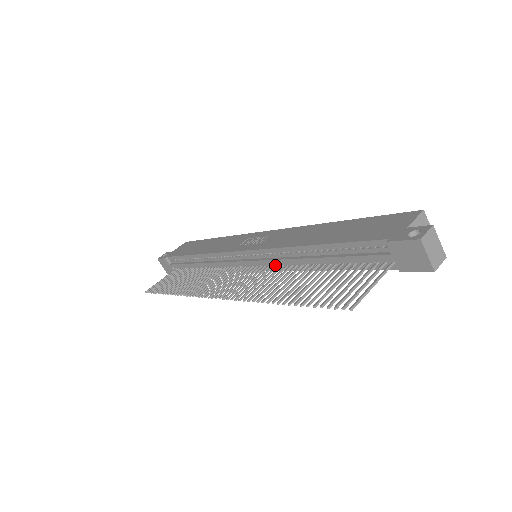
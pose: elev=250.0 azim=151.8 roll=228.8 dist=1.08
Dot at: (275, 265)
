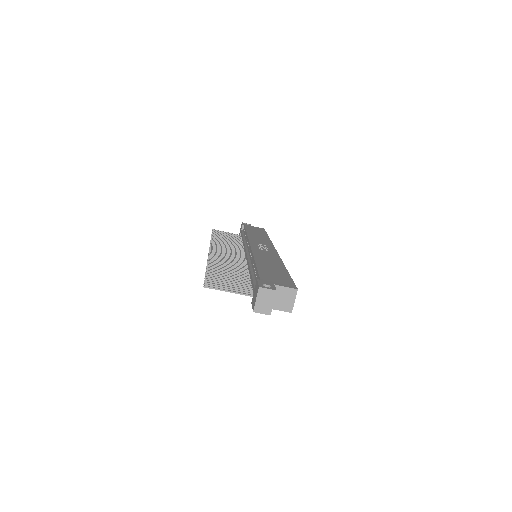
Dot at: occluded
